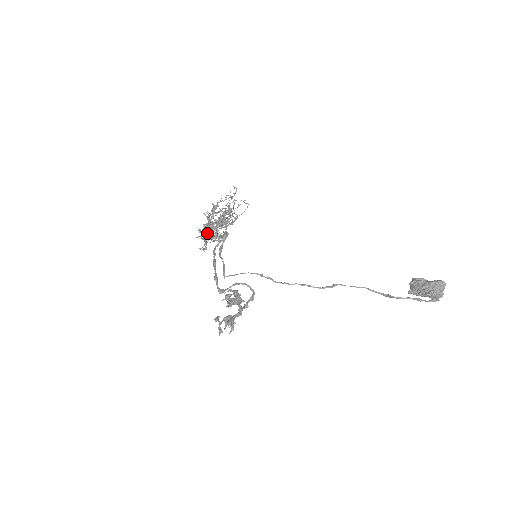
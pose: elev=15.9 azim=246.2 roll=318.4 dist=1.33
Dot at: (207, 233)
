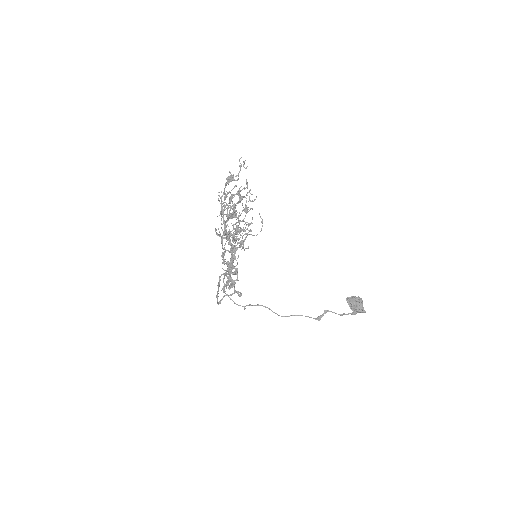
Dot at: (228, 193)
